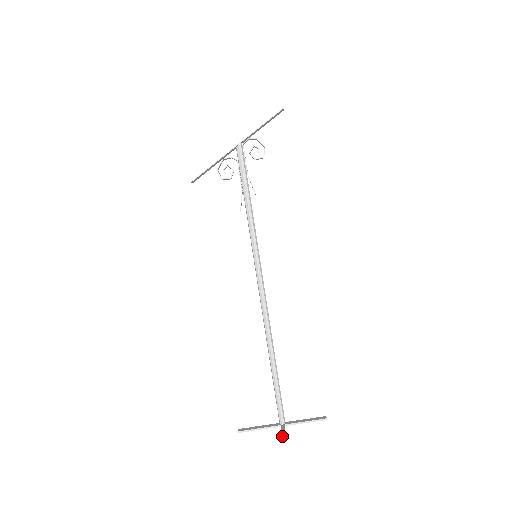
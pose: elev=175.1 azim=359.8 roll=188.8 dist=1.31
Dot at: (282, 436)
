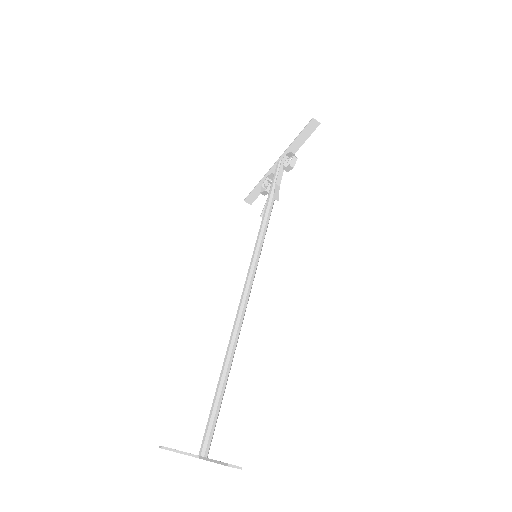
Dot at: occluded
